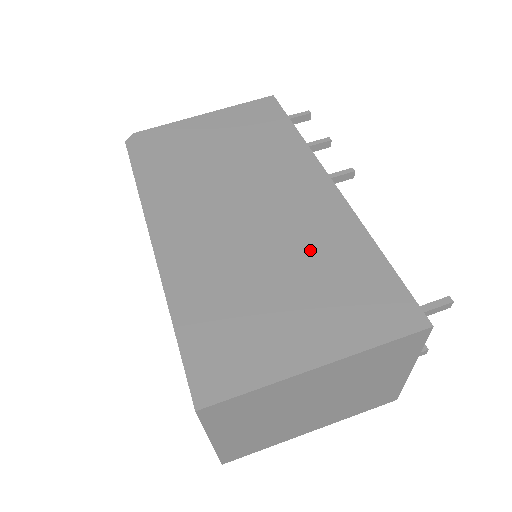
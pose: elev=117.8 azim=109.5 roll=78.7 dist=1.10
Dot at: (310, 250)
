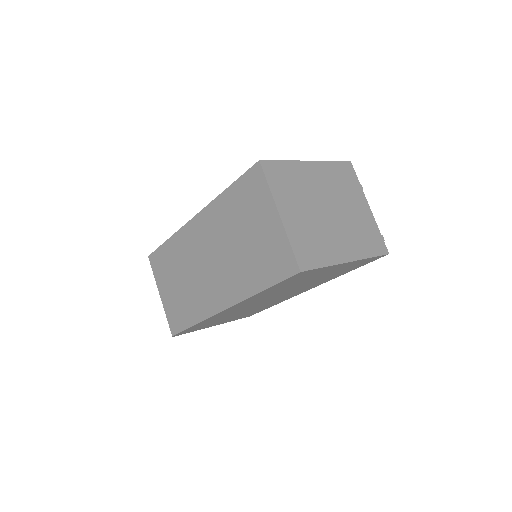
Dot at: occluded
